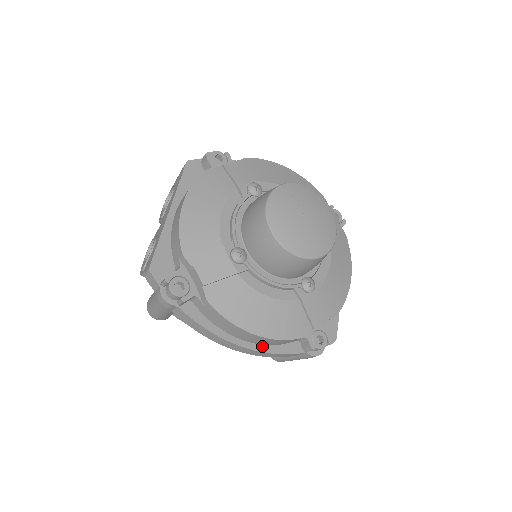
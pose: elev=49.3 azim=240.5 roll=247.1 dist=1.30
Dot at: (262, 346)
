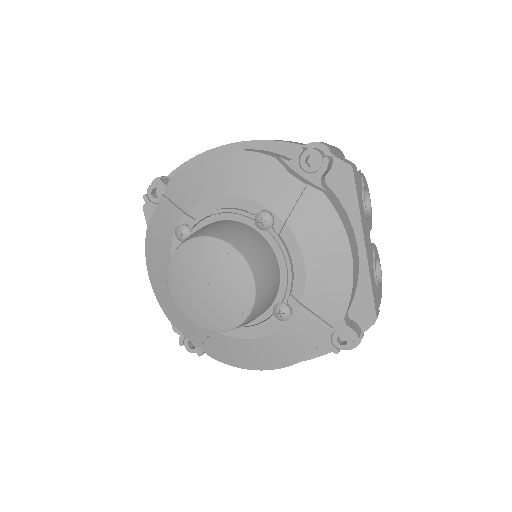
Dot at: occluded
